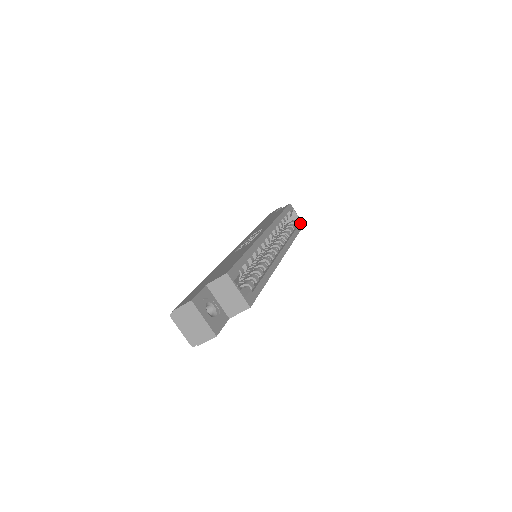
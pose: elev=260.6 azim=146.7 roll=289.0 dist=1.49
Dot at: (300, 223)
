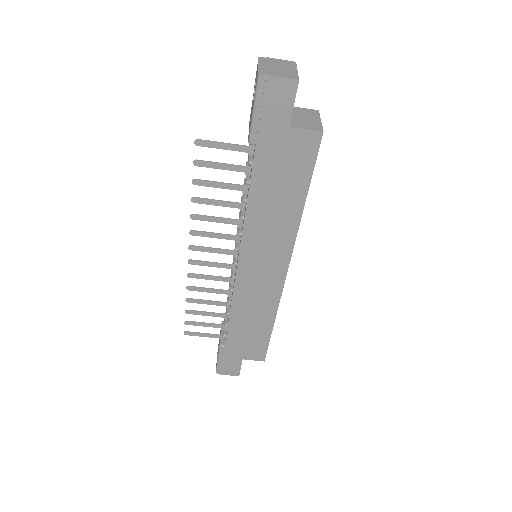
Dot at: occluded
